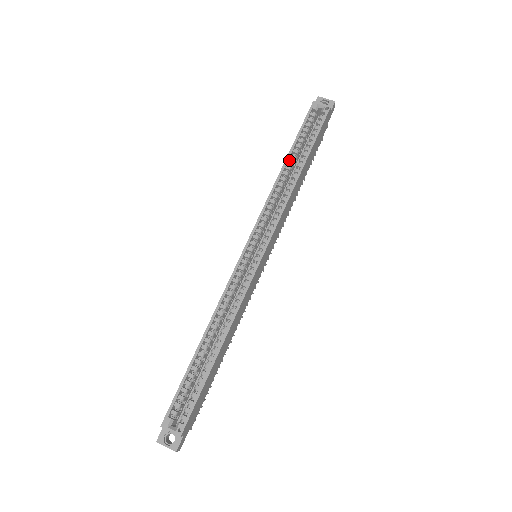
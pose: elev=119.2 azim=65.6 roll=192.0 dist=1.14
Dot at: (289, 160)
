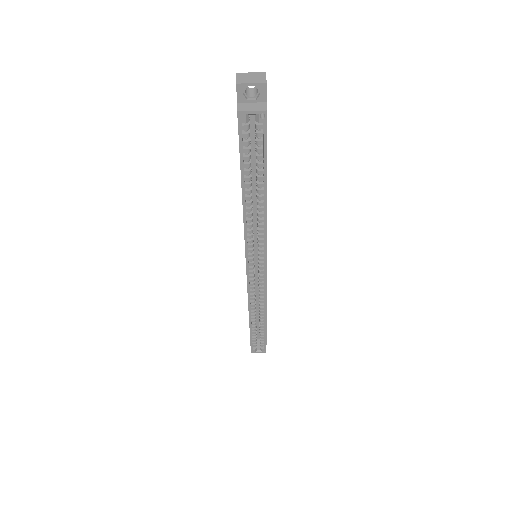
Dot at: (245, 191)
